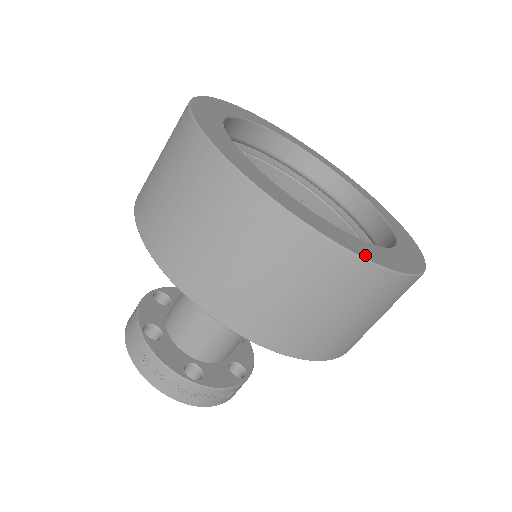
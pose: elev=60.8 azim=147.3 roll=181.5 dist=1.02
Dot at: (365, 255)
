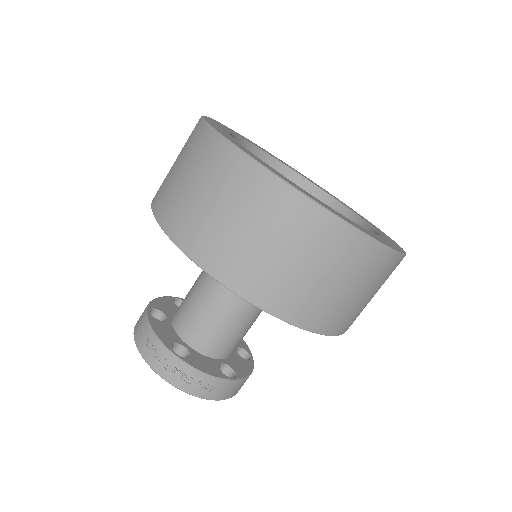
Dot at: (306, 194)
